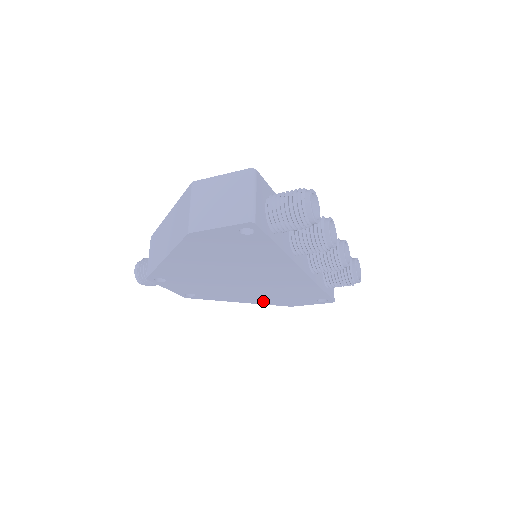
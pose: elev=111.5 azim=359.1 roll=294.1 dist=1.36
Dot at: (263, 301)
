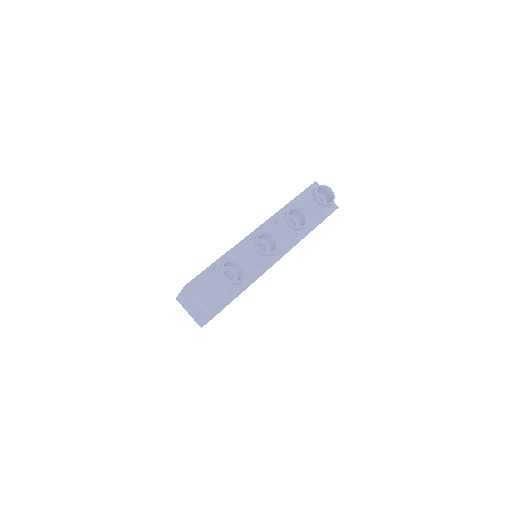
Dot at: occluded
